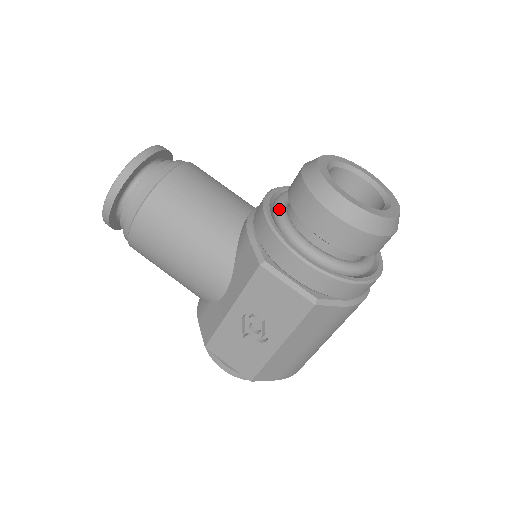
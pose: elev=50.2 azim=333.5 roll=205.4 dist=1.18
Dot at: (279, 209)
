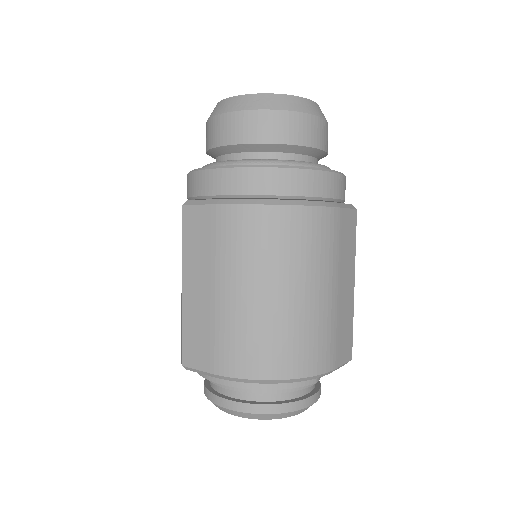
Dot at: occluded
